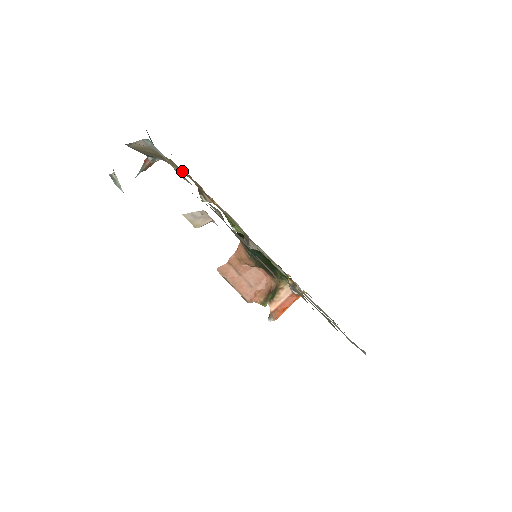
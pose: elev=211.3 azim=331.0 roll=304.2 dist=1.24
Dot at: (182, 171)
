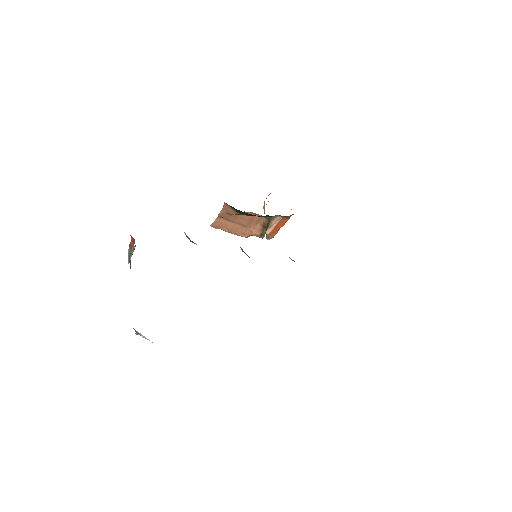
Dot at: occluded
